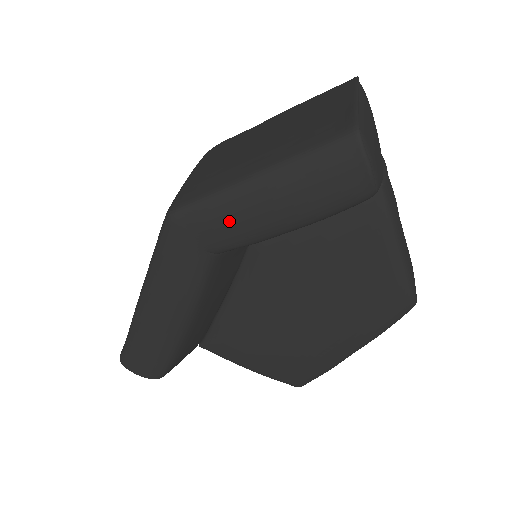
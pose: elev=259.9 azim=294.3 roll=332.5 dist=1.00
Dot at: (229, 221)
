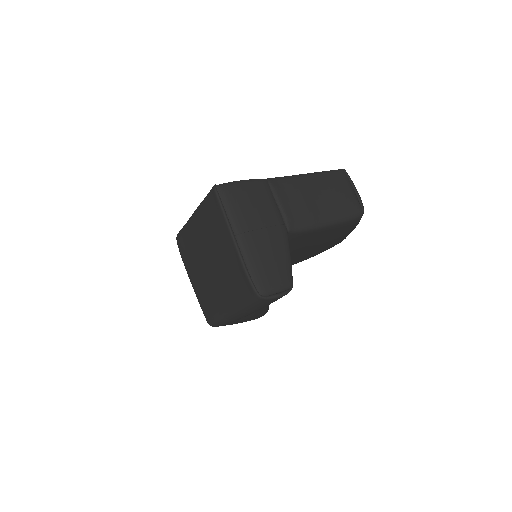
Dot at: occluded
